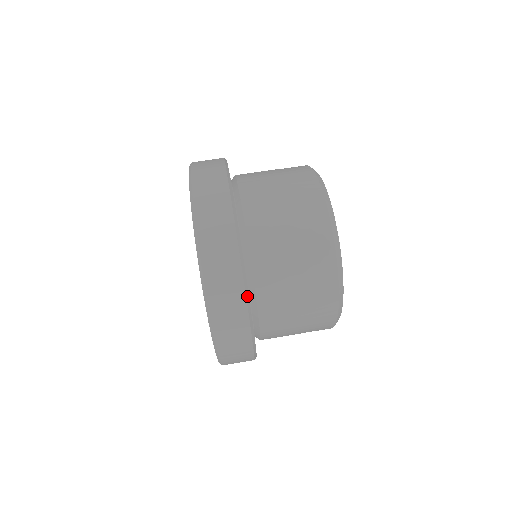
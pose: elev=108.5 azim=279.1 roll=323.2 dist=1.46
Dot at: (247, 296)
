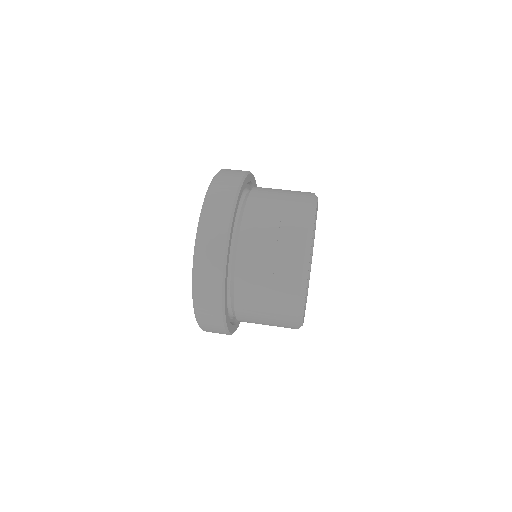
Dot at: (236, 199)
